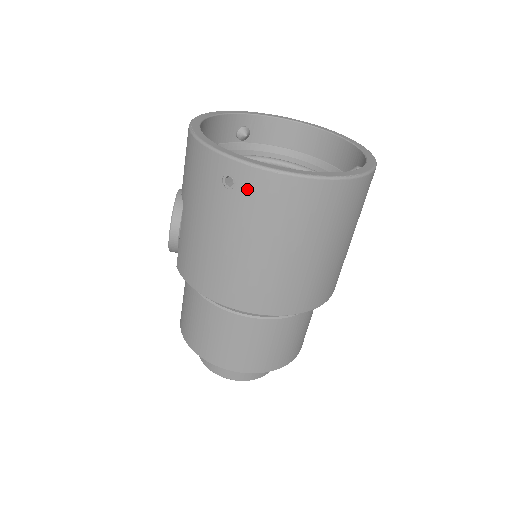
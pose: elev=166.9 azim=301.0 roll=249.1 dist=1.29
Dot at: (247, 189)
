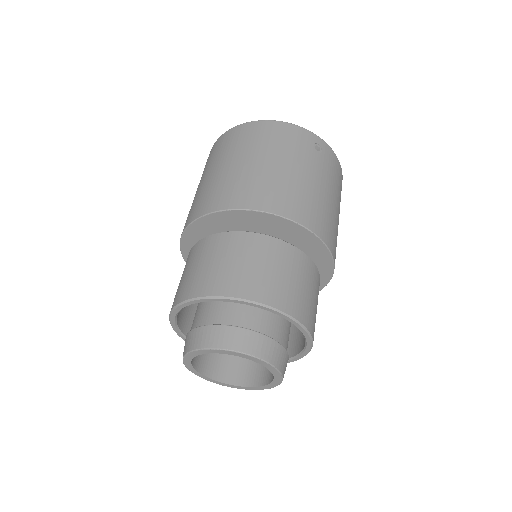
Dot at: occluded
